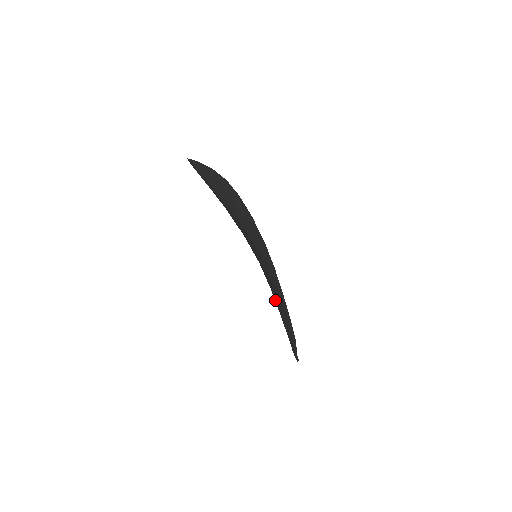
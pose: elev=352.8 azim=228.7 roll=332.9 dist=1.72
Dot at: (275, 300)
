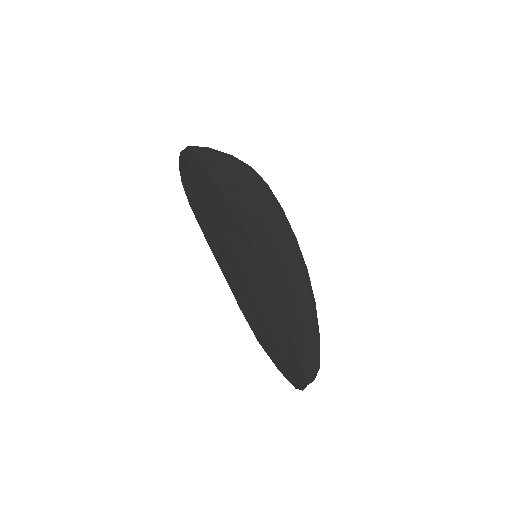
Dot at: (256, 311)
